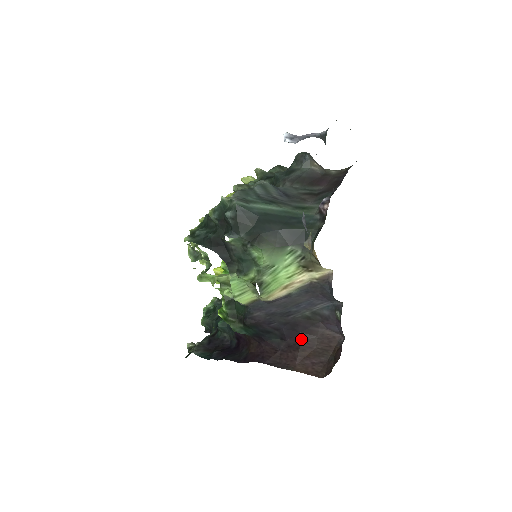
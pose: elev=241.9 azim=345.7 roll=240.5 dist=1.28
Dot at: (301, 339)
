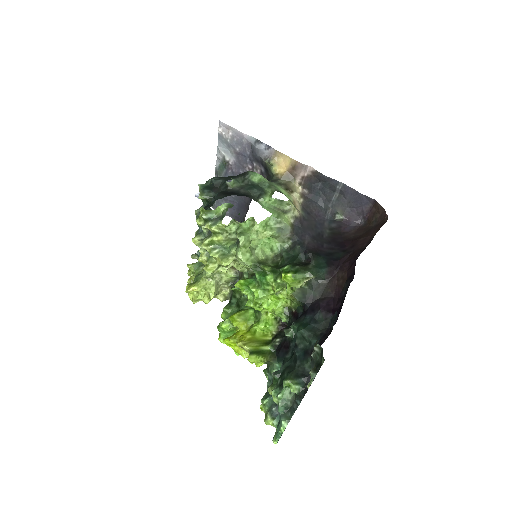
Dot at: (350, 241)
